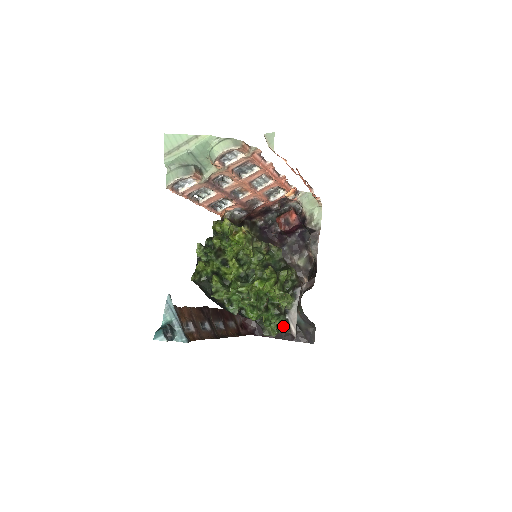
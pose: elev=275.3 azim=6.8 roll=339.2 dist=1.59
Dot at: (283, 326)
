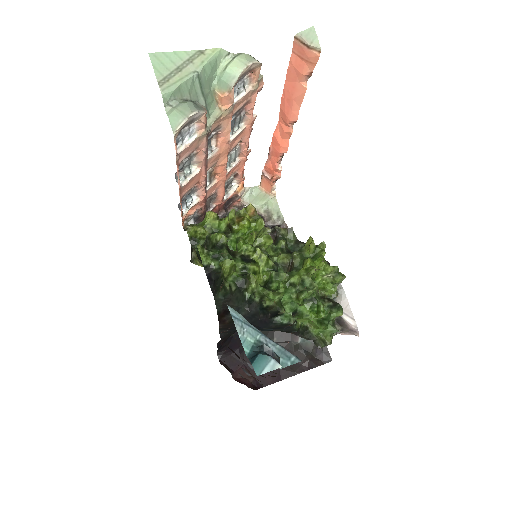
Dot at: occluded
